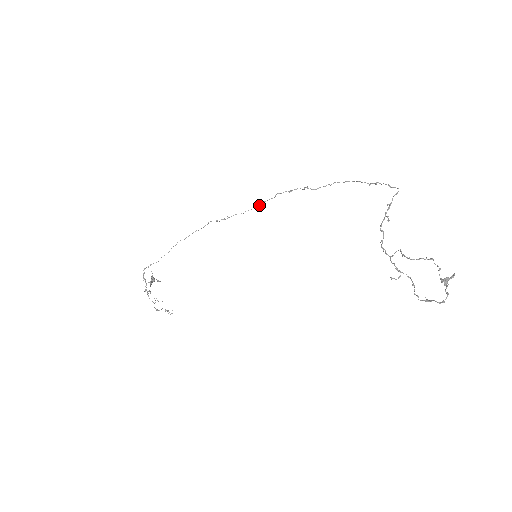
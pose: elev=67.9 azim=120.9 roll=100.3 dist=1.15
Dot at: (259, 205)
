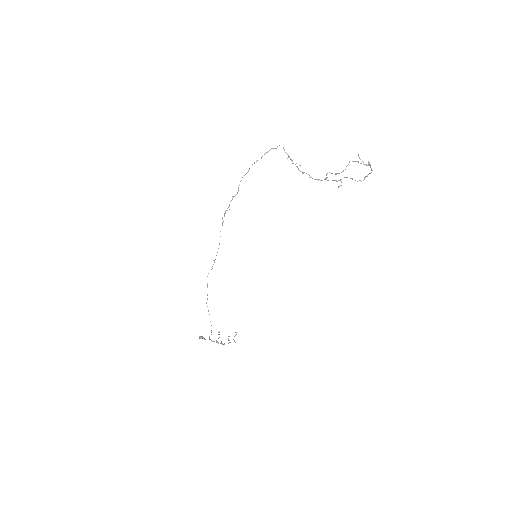
Dot at: occluded
